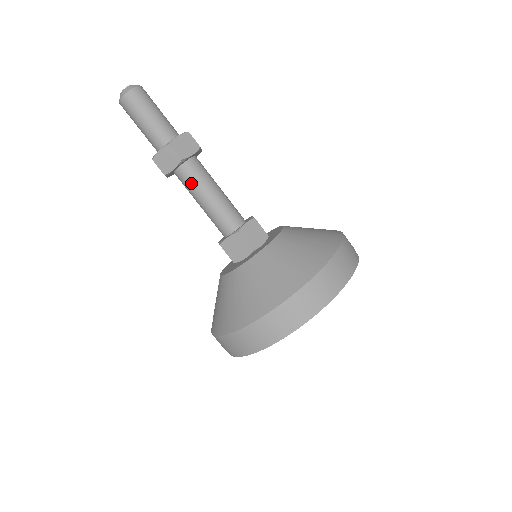
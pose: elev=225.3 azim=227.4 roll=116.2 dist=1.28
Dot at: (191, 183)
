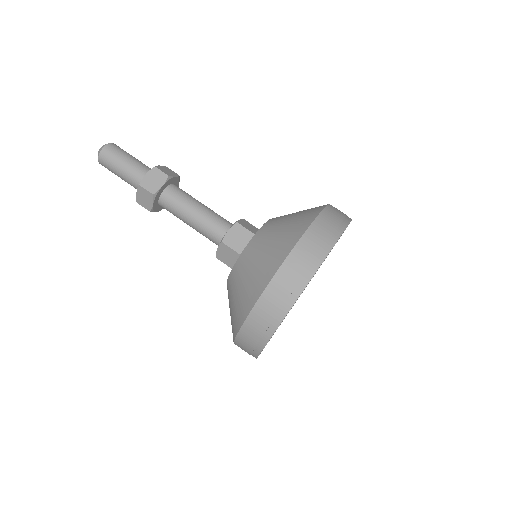
Dot at: (179, 199)
